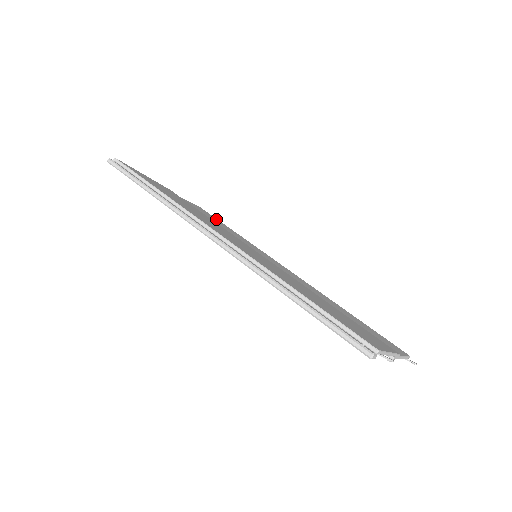
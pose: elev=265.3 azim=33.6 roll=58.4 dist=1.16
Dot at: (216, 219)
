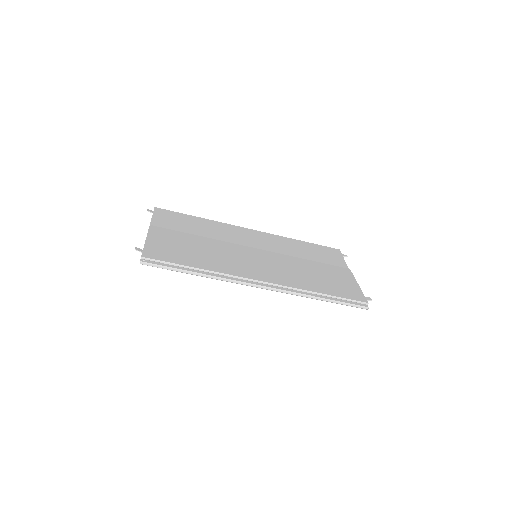
Dot at: (178, 215)
